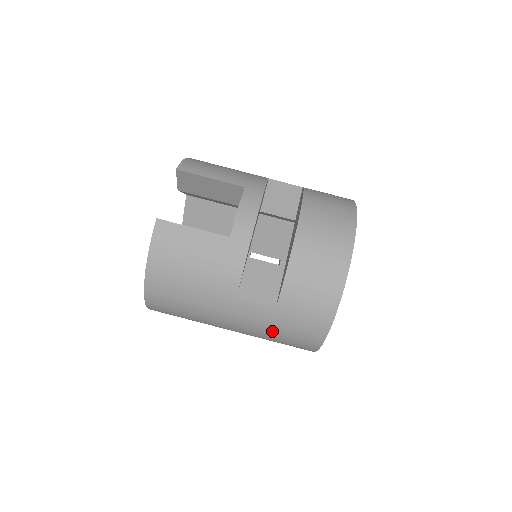
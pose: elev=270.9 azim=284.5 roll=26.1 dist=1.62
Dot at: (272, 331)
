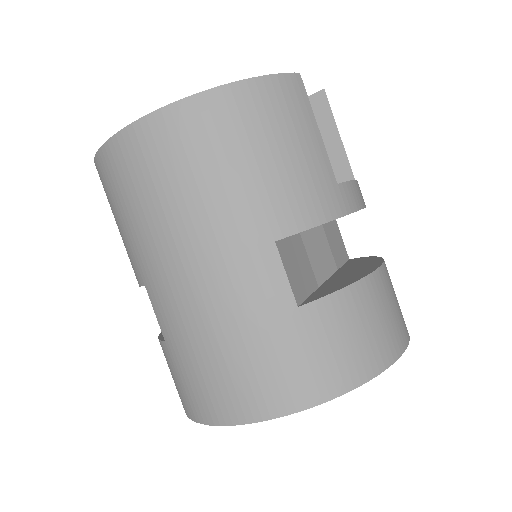
Dot at: (241, 333)
